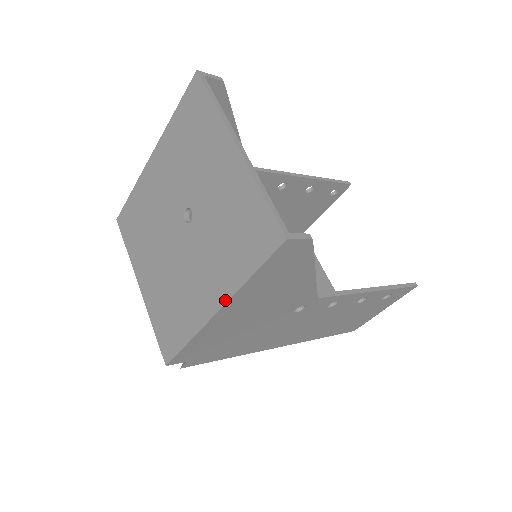
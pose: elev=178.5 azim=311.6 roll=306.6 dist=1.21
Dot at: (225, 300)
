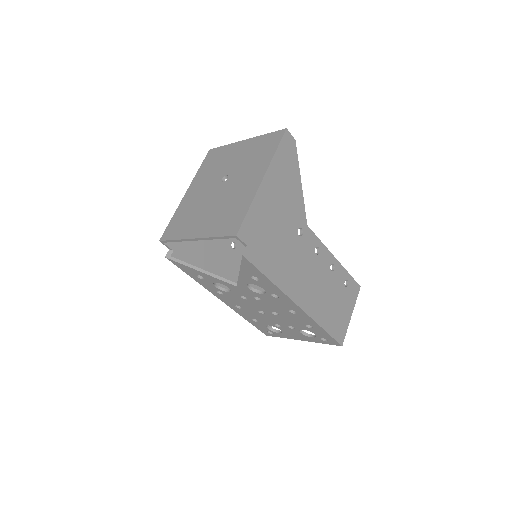
Dot at: (266, 170)
